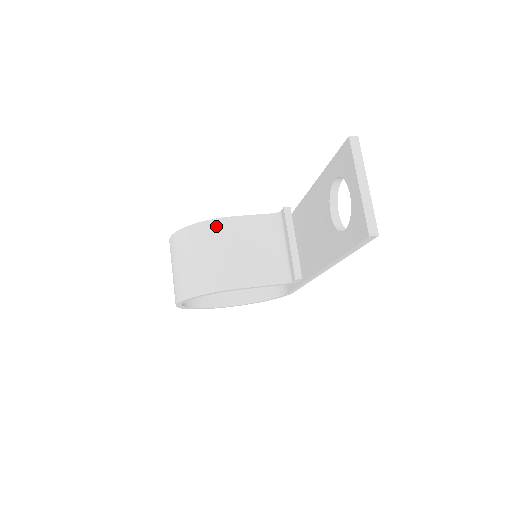
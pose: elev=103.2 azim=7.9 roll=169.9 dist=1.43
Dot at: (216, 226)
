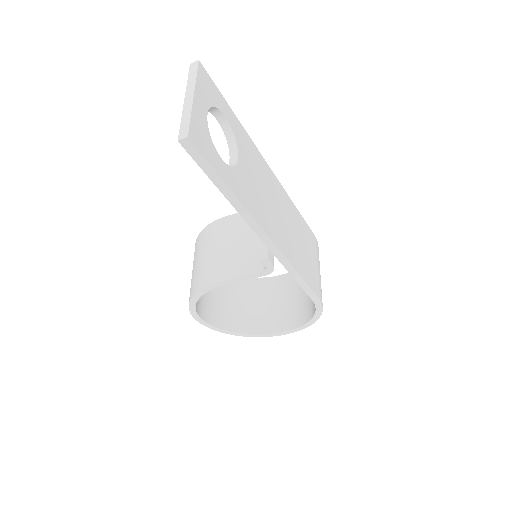
Dot at: (209, 230)
